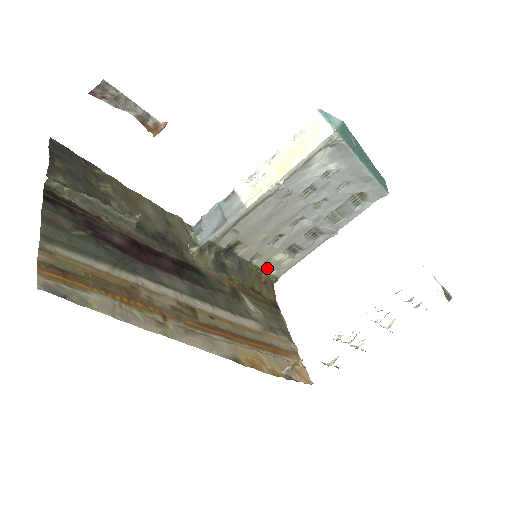
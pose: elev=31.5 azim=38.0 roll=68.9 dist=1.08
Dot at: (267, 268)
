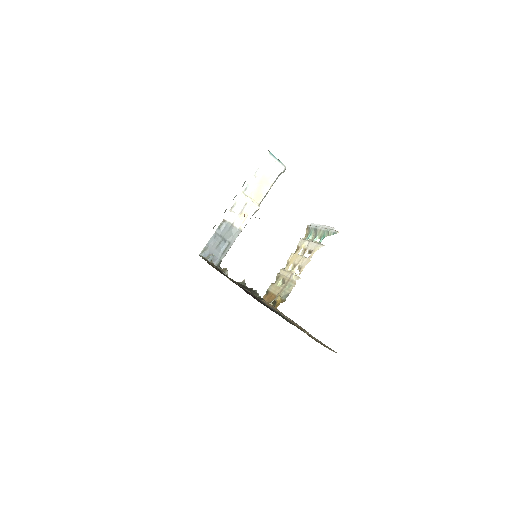
Dot at: occluded
